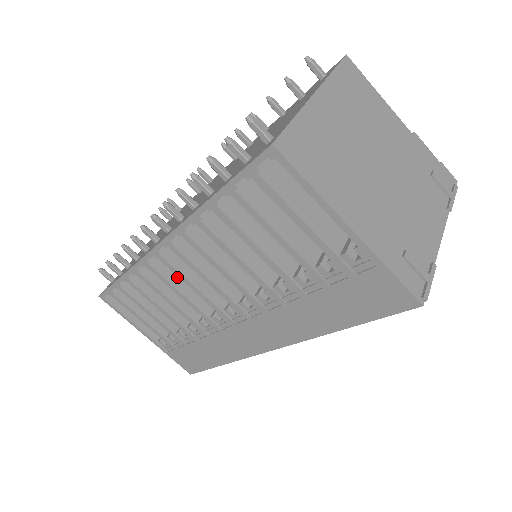
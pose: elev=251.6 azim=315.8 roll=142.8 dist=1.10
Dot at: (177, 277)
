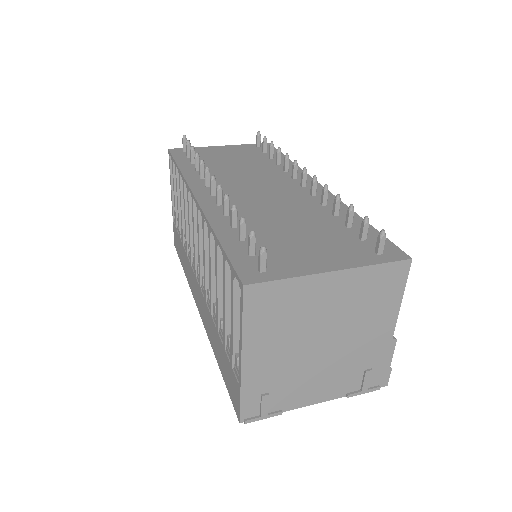
Dot at: occluded
